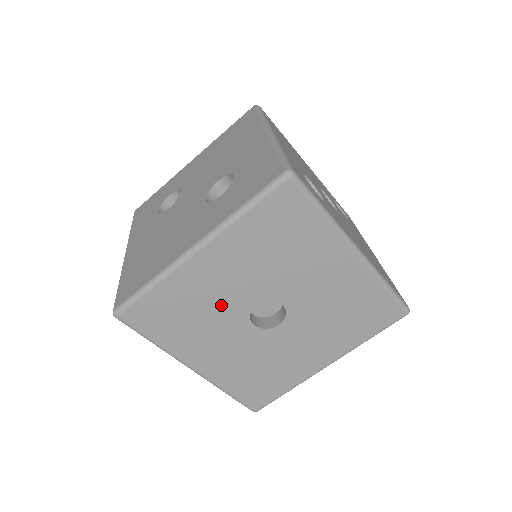
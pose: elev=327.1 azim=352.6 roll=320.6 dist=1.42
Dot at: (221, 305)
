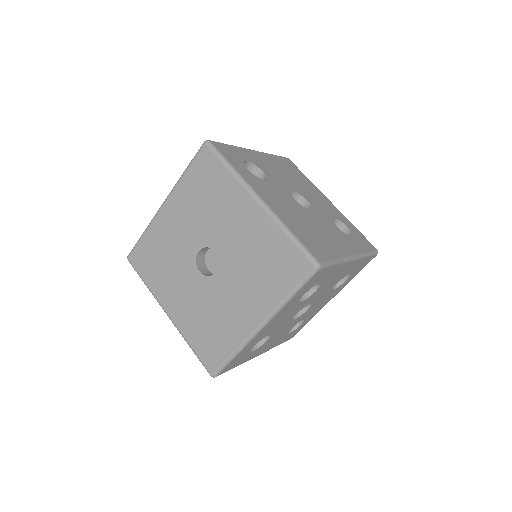
Dot at: (179, 251)
